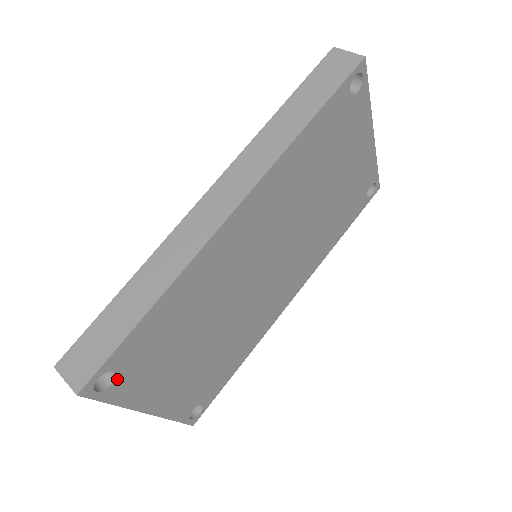
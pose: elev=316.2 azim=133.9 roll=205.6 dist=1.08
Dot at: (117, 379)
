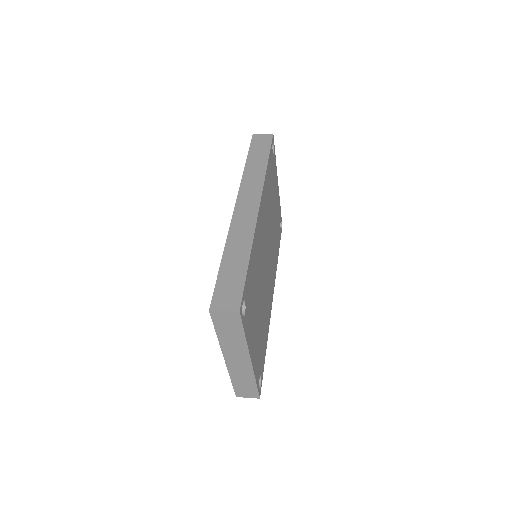
Dot at: (245, 311)
